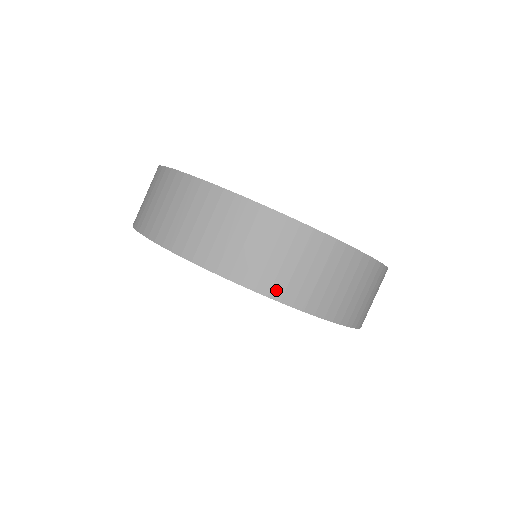
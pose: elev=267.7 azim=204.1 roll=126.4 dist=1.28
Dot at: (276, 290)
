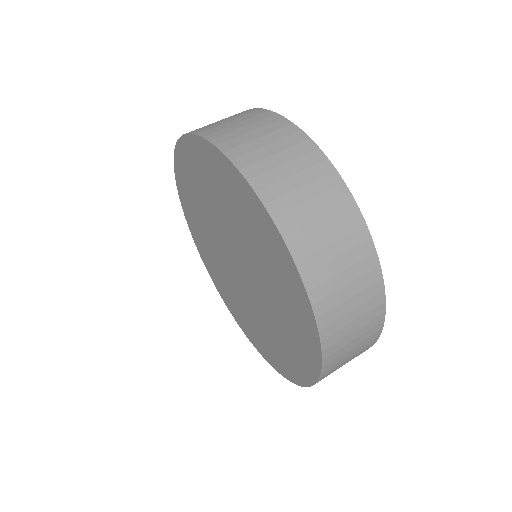
Dot at: (284, 219)
